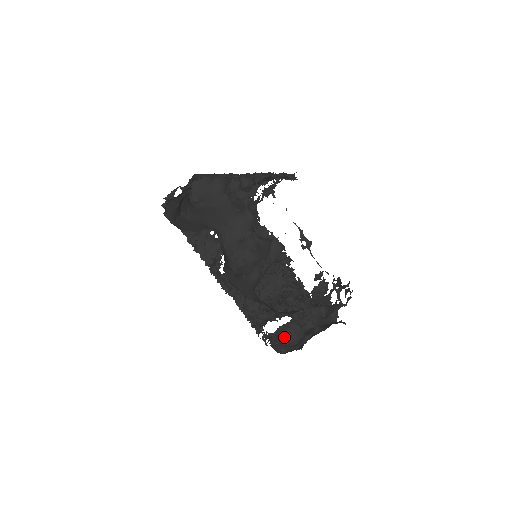
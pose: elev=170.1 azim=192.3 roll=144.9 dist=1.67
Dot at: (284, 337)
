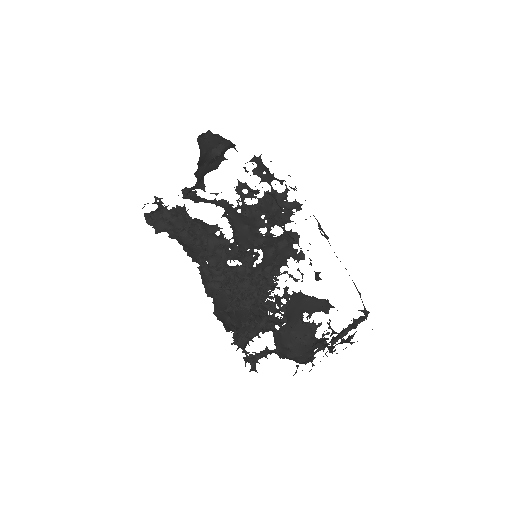
Dot at: (283, 353)
